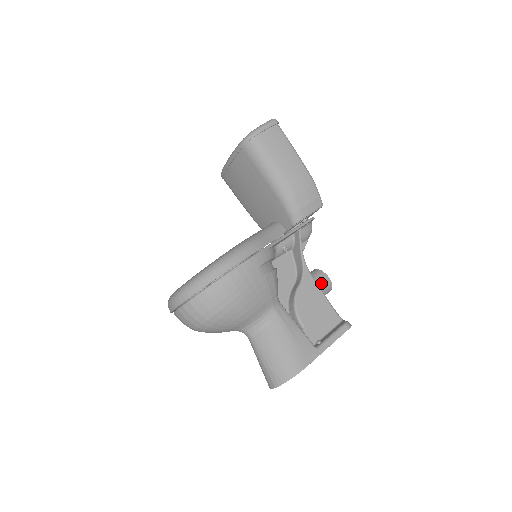
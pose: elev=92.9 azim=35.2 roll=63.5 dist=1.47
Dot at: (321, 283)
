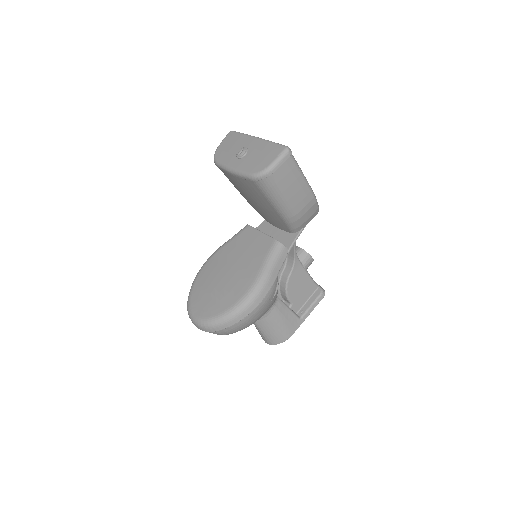
Dot at: (306, 265)
